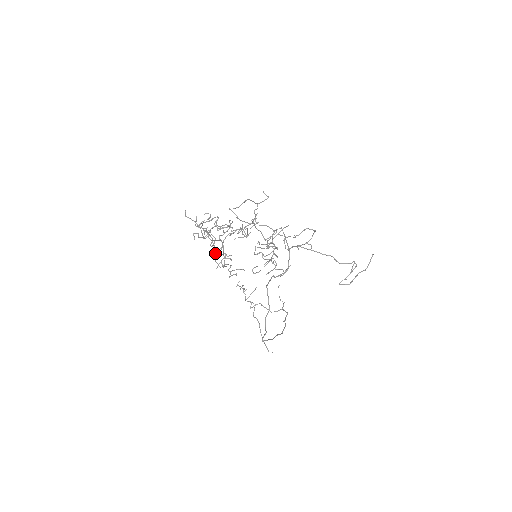
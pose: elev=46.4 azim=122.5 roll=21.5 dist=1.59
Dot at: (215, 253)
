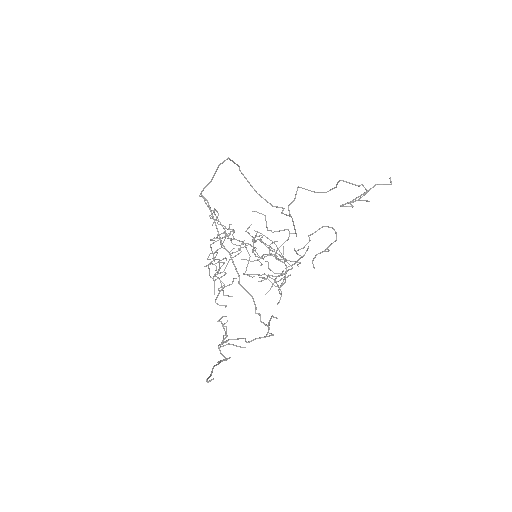
Dot at: occluded
